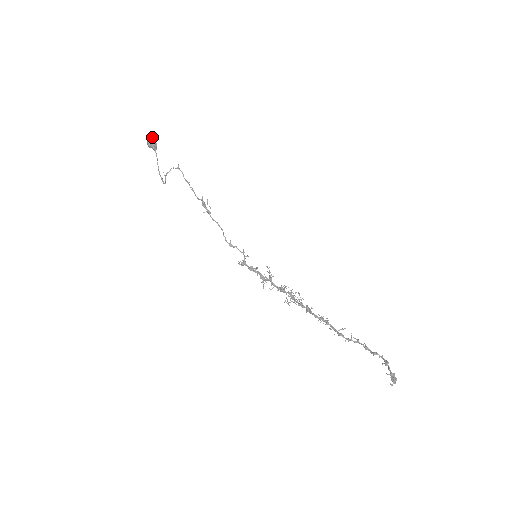
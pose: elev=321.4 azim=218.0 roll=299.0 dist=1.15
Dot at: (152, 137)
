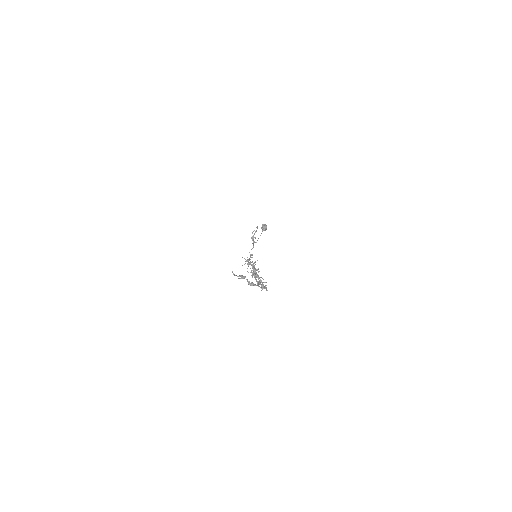
Dot at: (265, 225)
